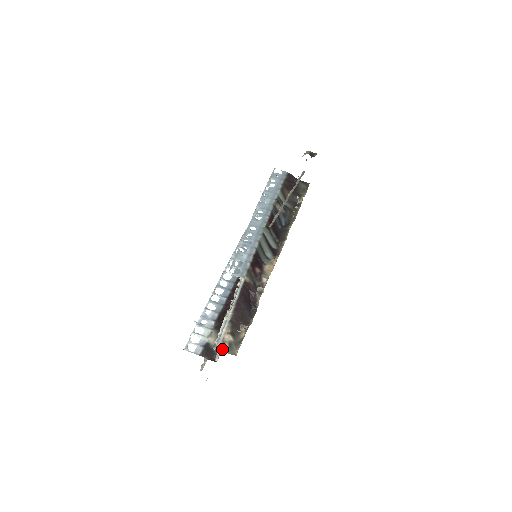
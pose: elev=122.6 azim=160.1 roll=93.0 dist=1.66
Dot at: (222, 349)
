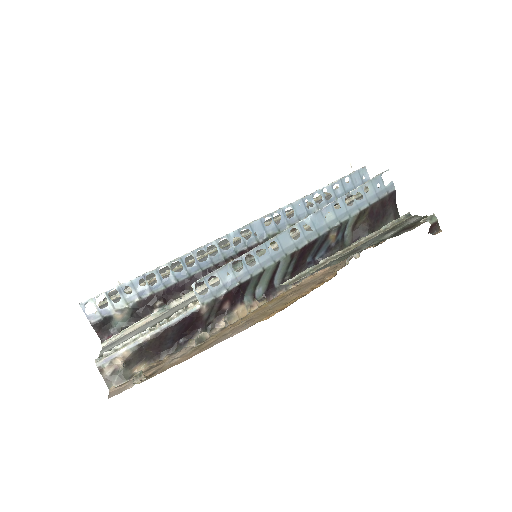
Dot at: (102, 370)
